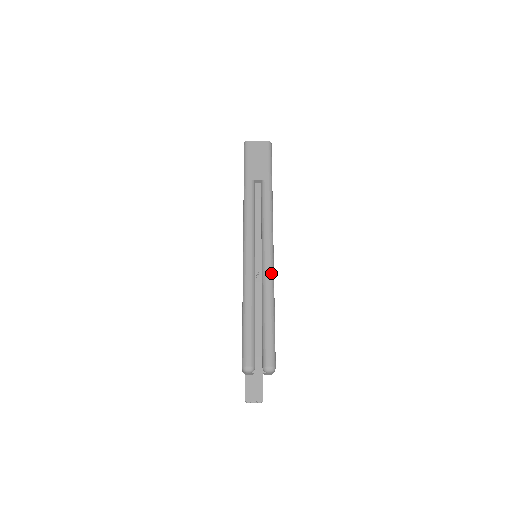
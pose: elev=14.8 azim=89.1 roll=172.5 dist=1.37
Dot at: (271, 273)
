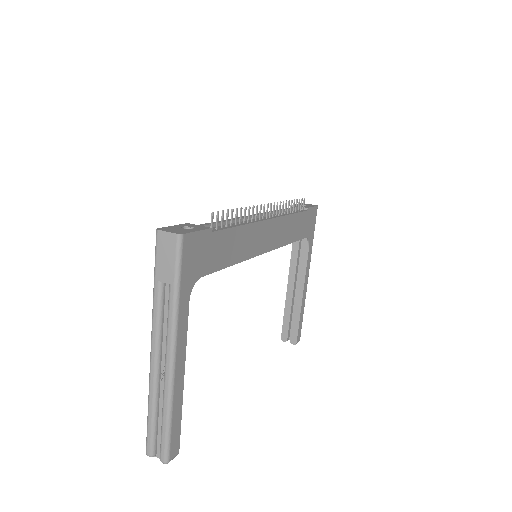
Dot at: (169, 386)
